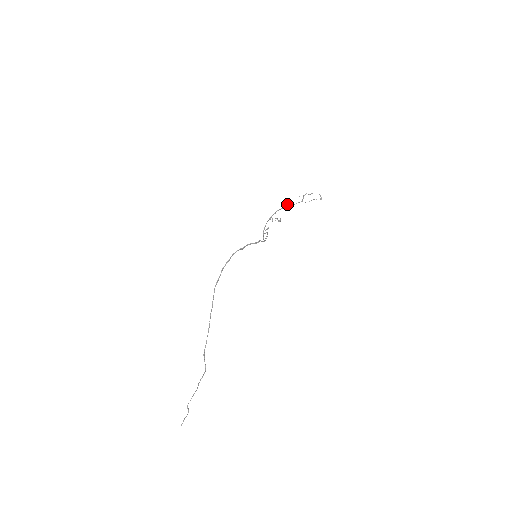
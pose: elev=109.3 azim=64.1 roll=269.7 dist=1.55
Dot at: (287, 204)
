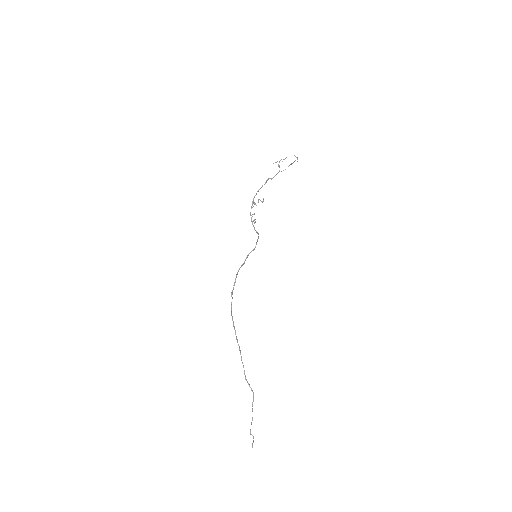
Dot at: (265, 182)
